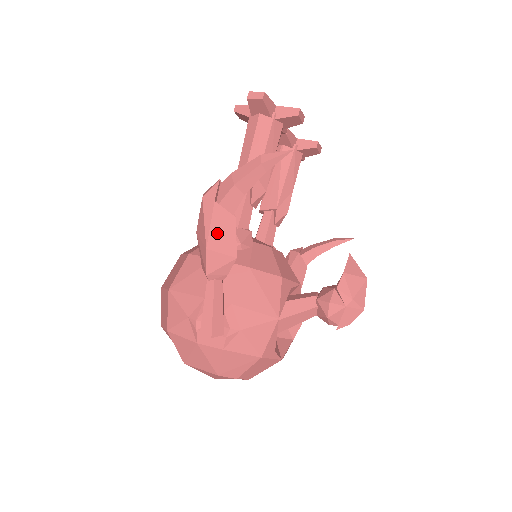
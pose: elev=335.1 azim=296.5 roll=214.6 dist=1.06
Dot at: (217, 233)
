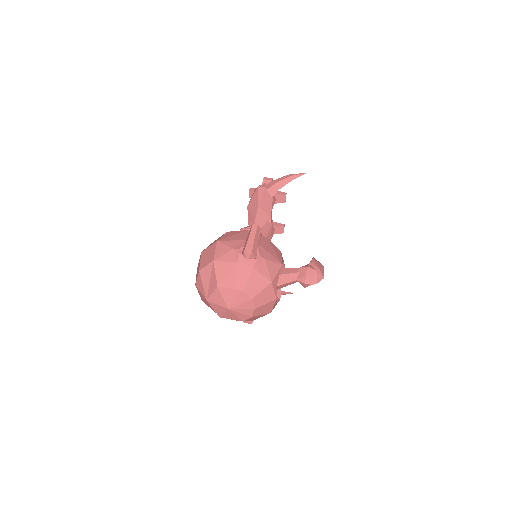
Dot at: (264, 201)
